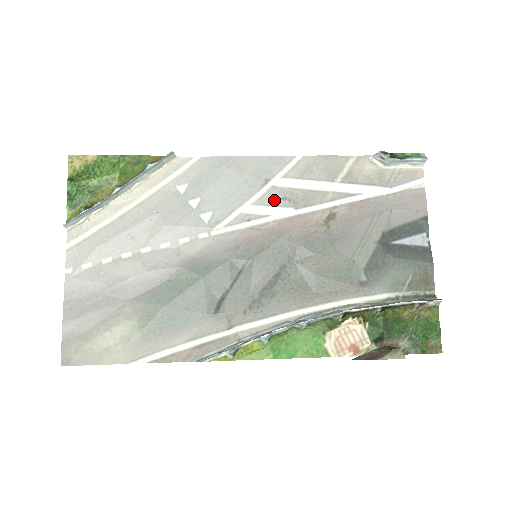
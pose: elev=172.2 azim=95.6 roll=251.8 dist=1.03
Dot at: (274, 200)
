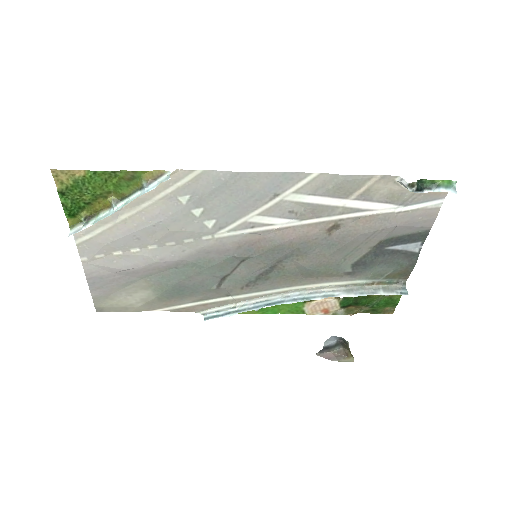
Dot at: (280, 212)
